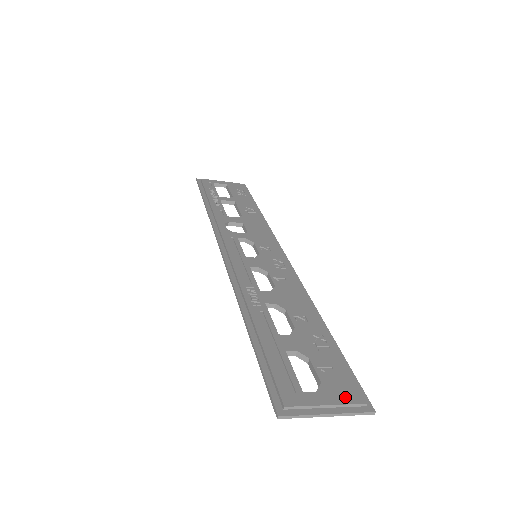
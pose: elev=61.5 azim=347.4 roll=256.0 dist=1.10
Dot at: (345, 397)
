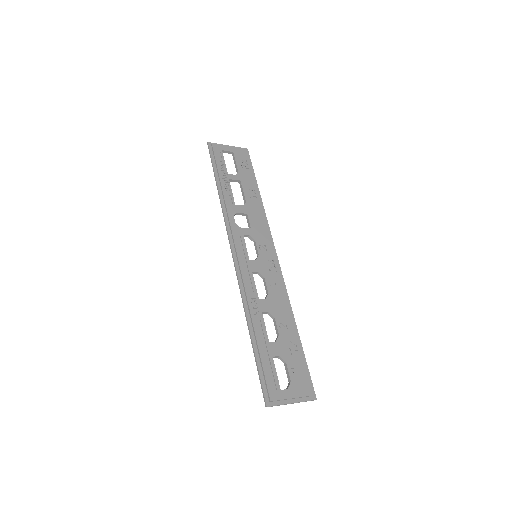
Dot at: (302, 392)
